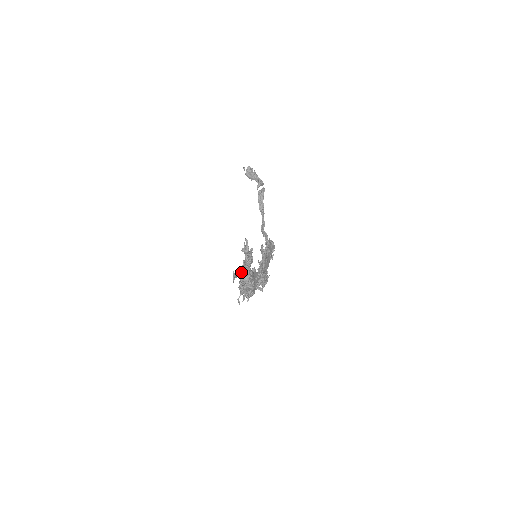
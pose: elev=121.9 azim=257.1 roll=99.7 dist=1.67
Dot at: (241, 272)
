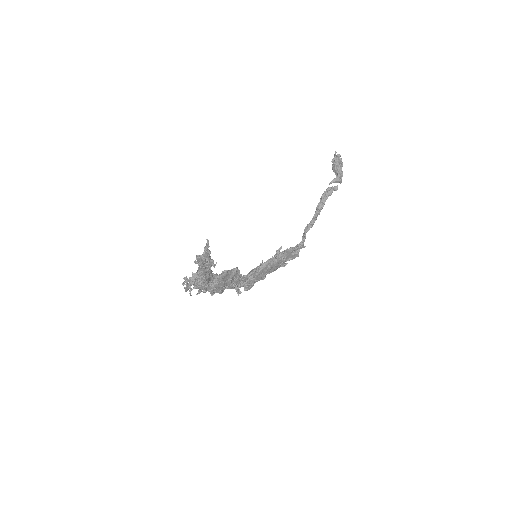
Dot at: (199, 268)
